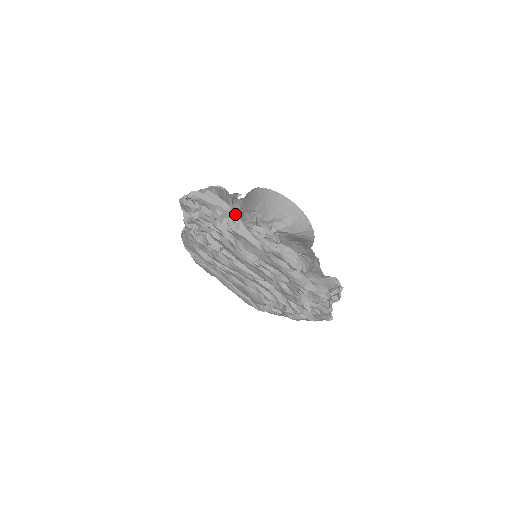
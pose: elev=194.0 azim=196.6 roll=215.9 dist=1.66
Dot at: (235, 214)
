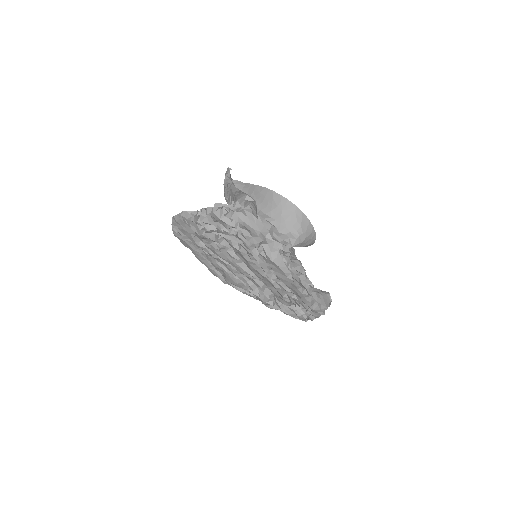
Dot at: occluded
